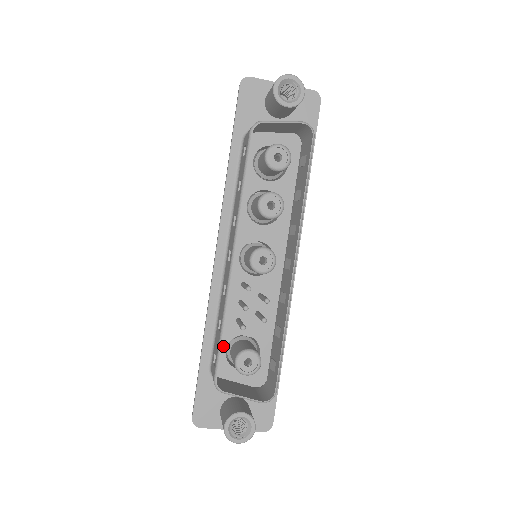
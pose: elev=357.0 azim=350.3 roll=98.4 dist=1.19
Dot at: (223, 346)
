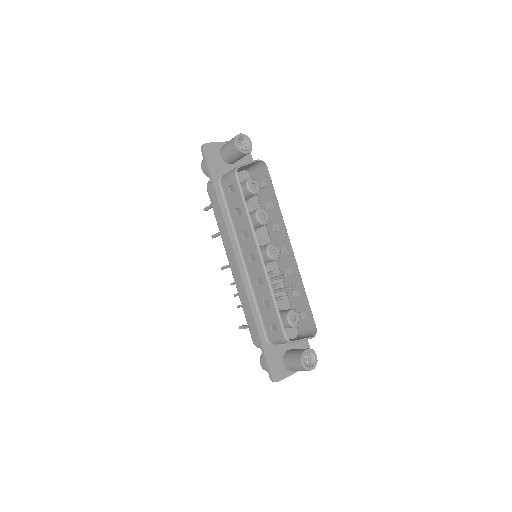
Dot at: occluded
